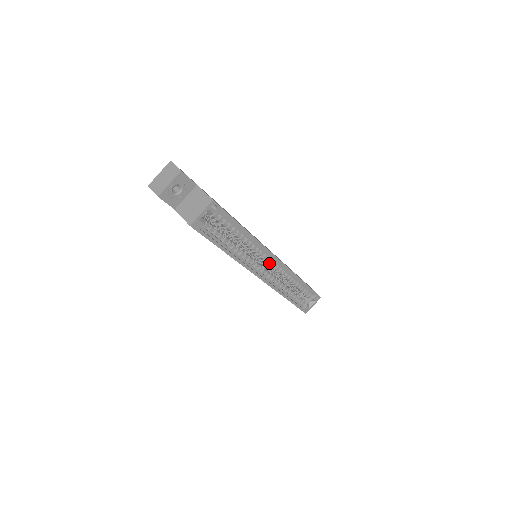
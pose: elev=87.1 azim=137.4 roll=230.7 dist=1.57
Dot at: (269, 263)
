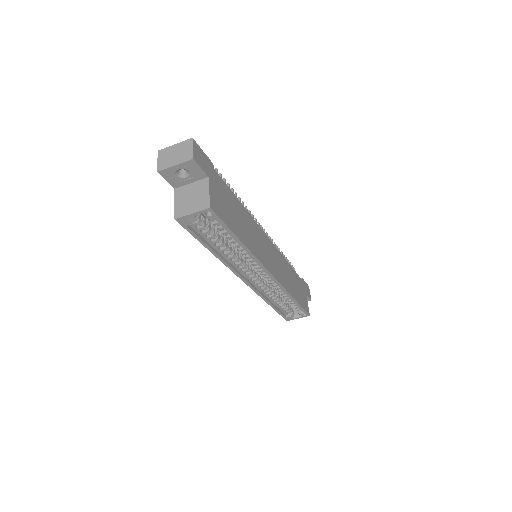
Dot at: (262, 273)
